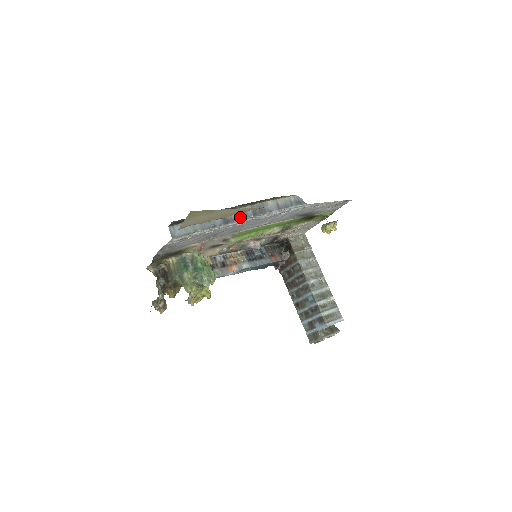
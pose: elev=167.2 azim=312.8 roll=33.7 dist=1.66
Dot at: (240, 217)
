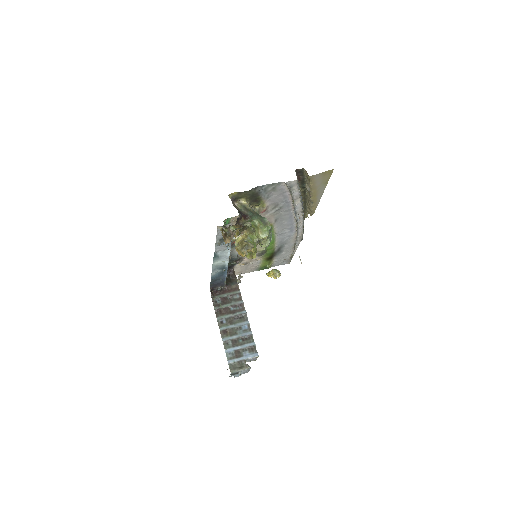
Dot at: (303, 208)
